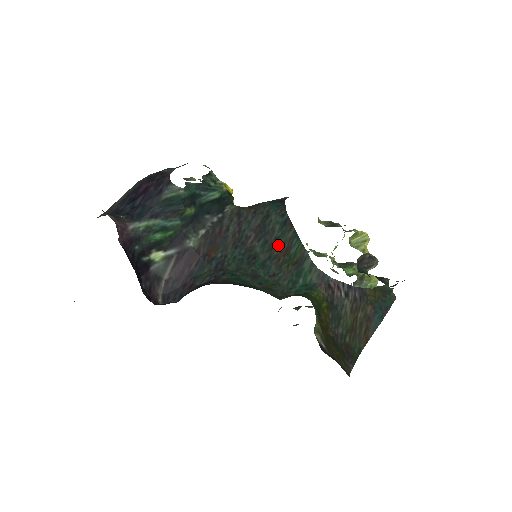
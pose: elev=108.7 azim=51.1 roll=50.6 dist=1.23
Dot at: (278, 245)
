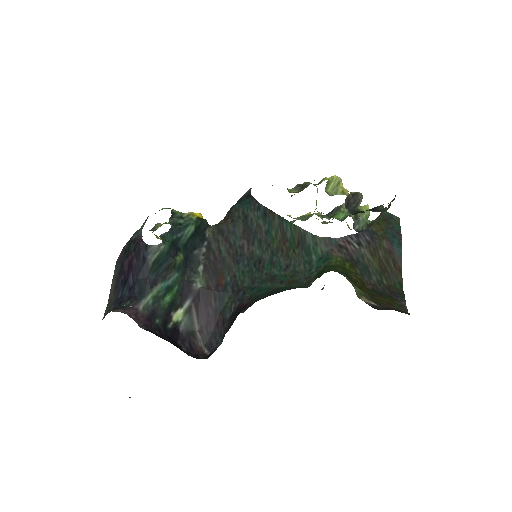
Dot at: (272, 238)
